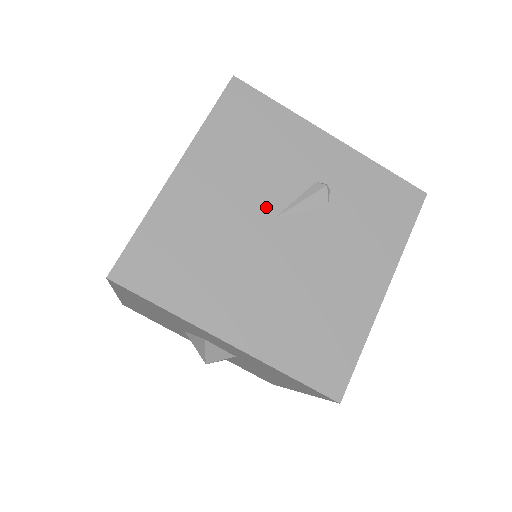
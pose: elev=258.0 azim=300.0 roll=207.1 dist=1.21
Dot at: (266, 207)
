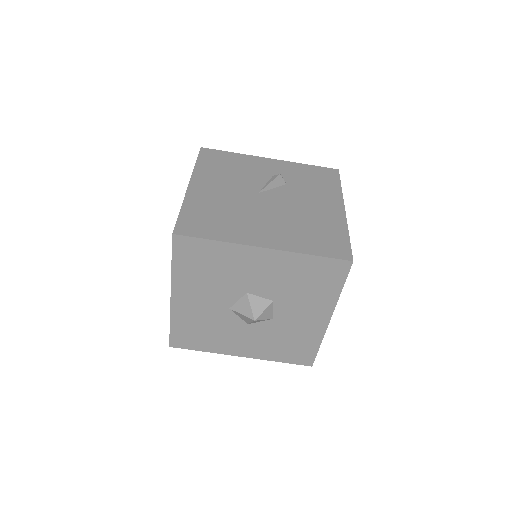
Dot at: (251, 190)
